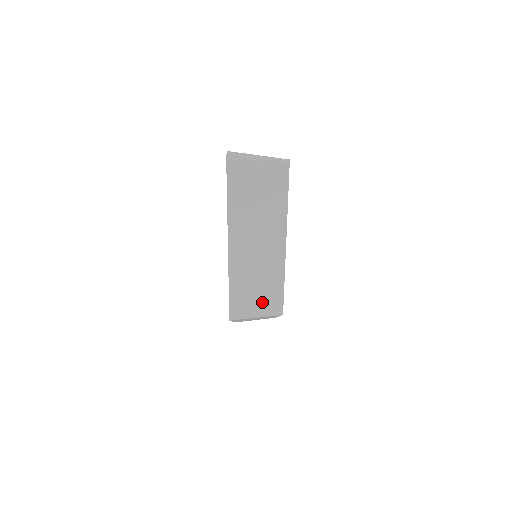
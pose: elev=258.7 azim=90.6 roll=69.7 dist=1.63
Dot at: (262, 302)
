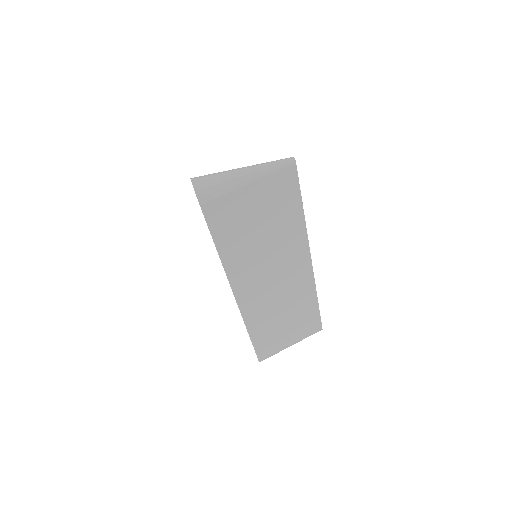
Dot at: (295, 330)
